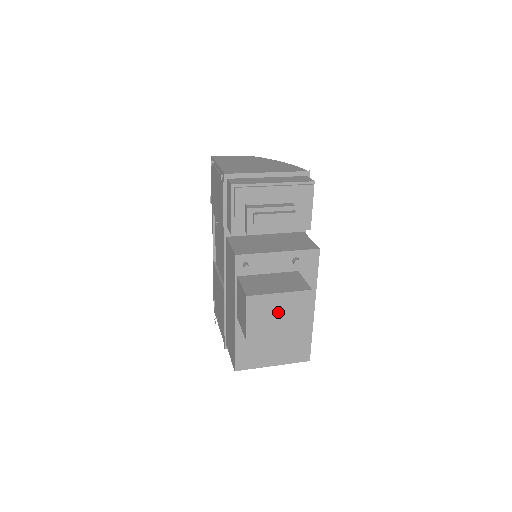
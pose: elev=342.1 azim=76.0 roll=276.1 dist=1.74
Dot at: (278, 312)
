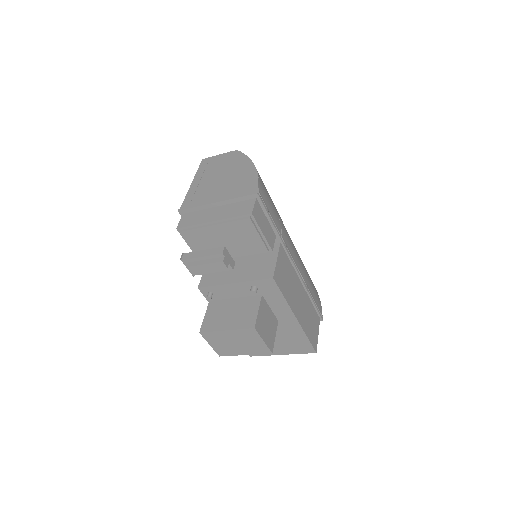
Dot at: (234, 341)
